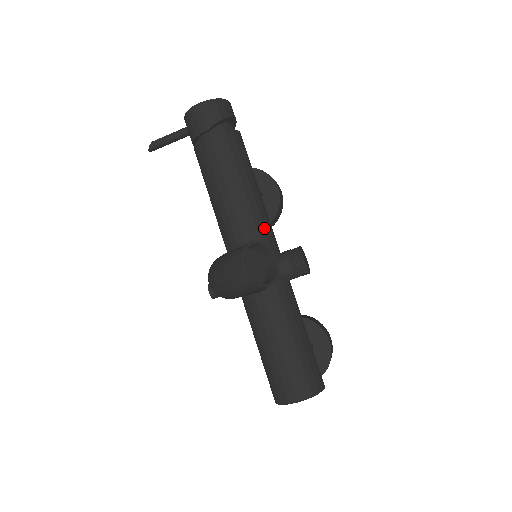
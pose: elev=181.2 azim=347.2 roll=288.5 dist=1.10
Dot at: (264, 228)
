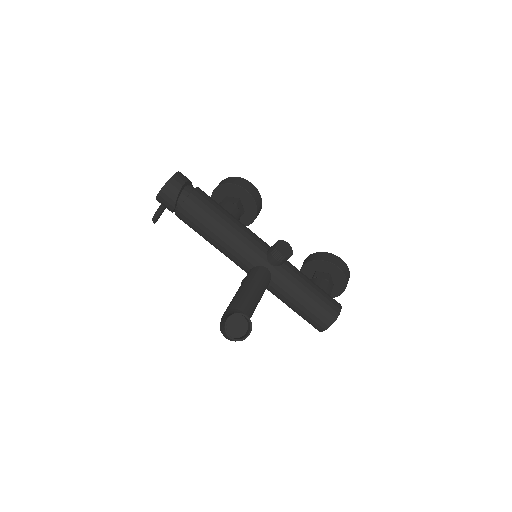
Dot at: (247, 246)
